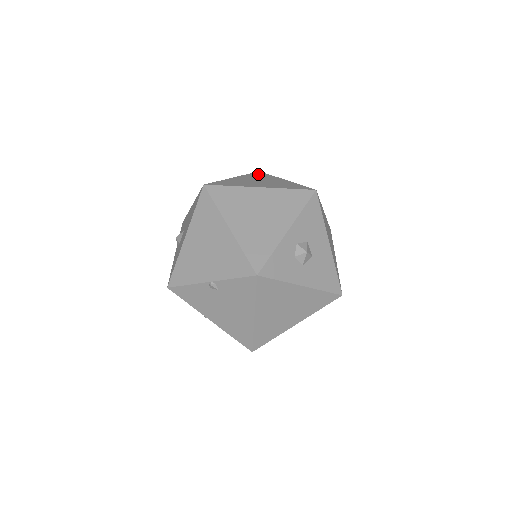
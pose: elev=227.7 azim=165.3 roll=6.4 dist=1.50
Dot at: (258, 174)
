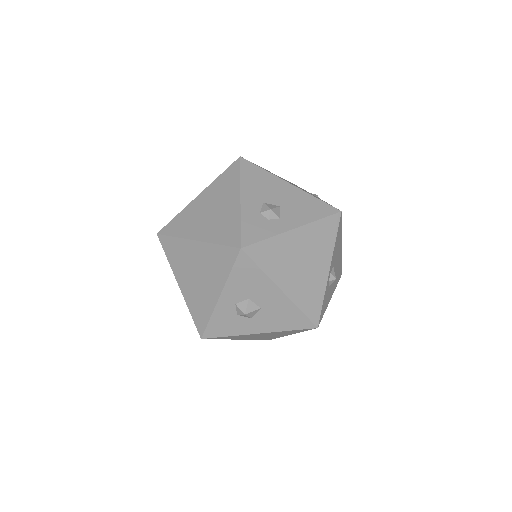
Dot at: (228, 175)
